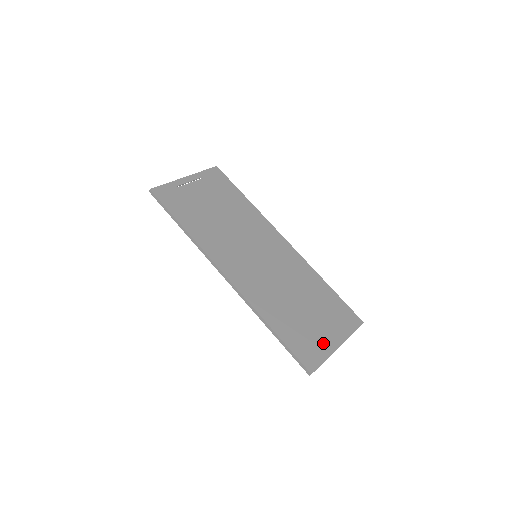
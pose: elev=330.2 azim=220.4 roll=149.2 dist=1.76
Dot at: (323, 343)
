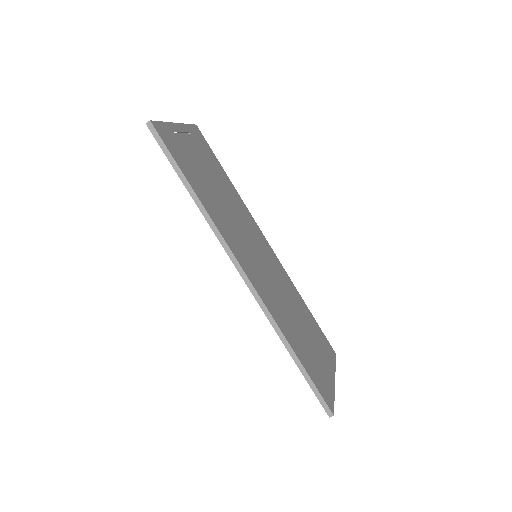
Dot at: (327, 376)
